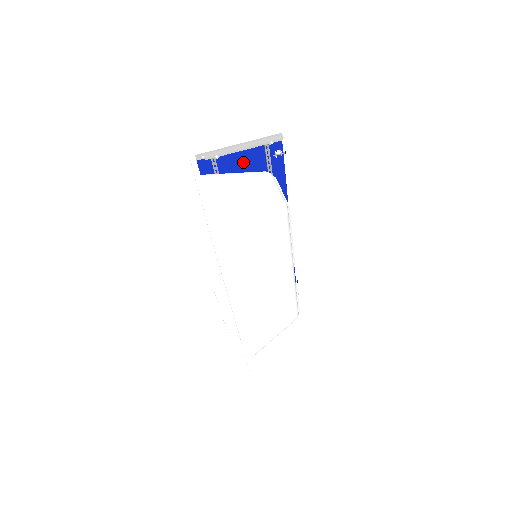
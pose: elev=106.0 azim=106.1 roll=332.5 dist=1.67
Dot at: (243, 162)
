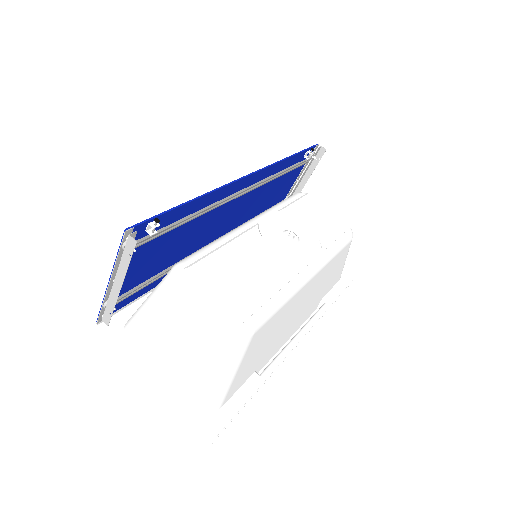
Dot at: (136, 266)
